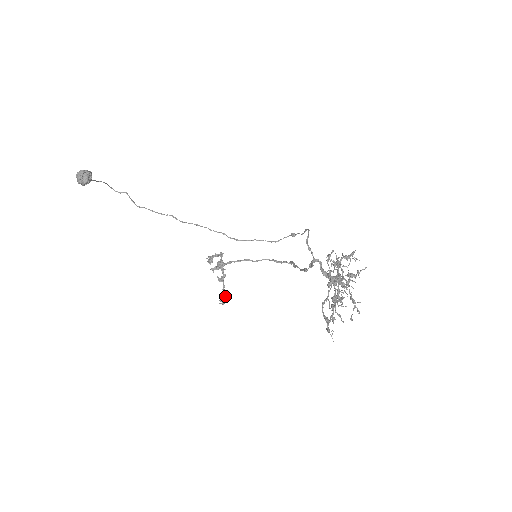
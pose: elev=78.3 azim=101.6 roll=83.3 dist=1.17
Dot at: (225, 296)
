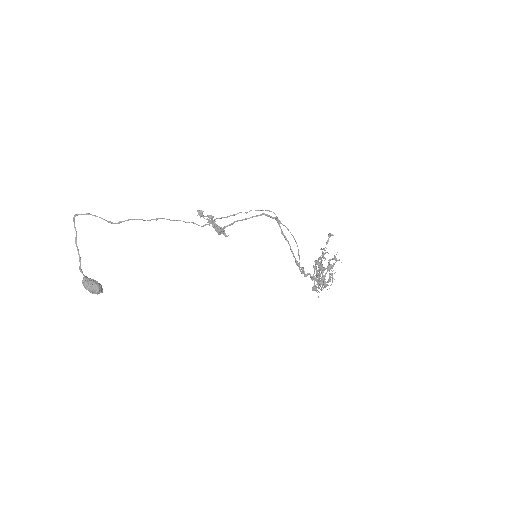
Dot at: (225, 233)
